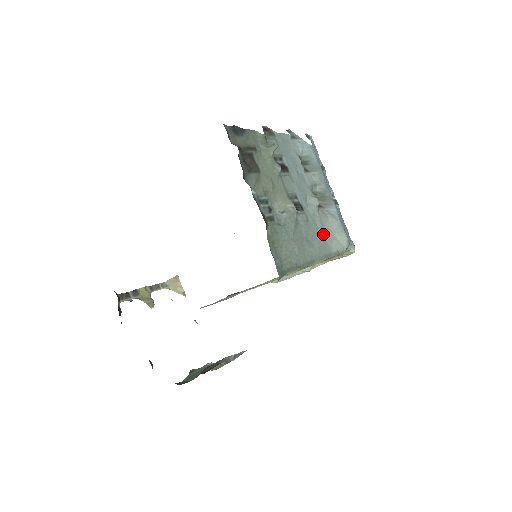
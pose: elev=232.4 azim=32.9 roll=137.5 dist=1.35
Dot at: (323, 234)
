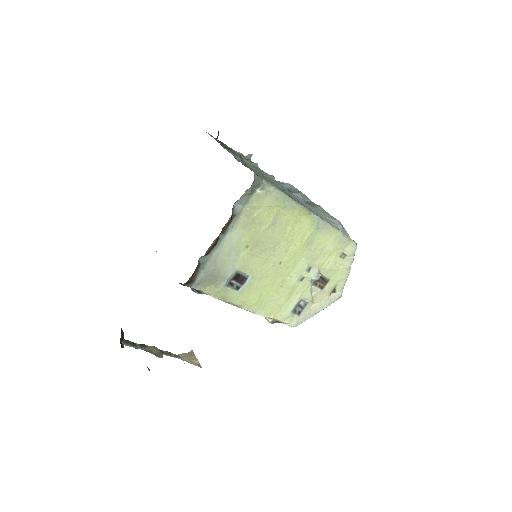
Dot at: (310, 209)
